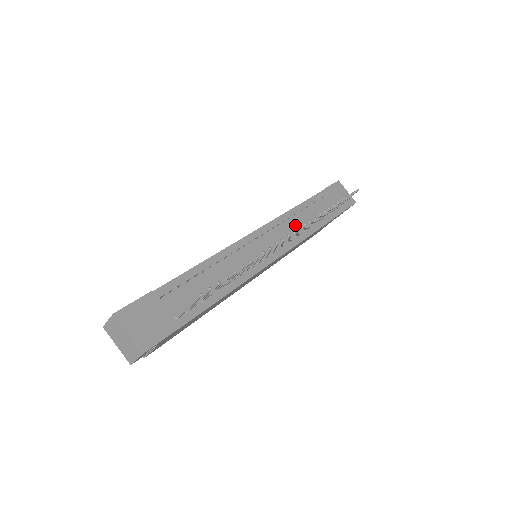
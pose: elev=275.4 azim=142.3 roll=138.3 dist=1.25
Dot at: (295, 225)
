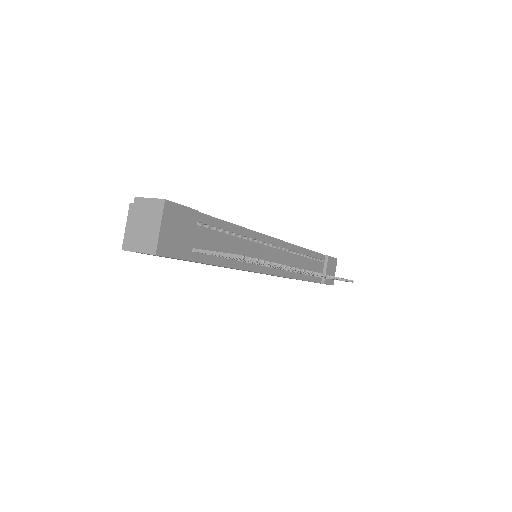
Dot at: (297, 262)
